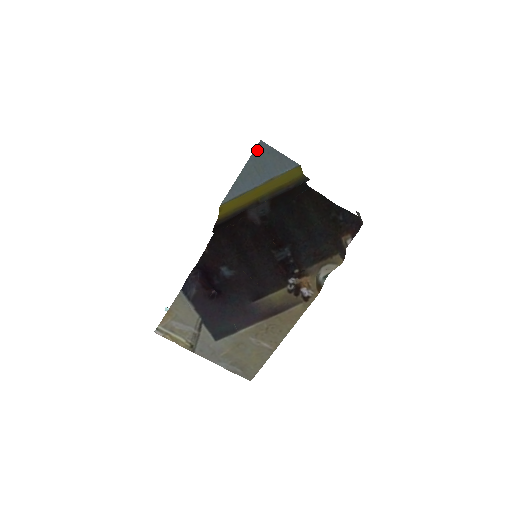
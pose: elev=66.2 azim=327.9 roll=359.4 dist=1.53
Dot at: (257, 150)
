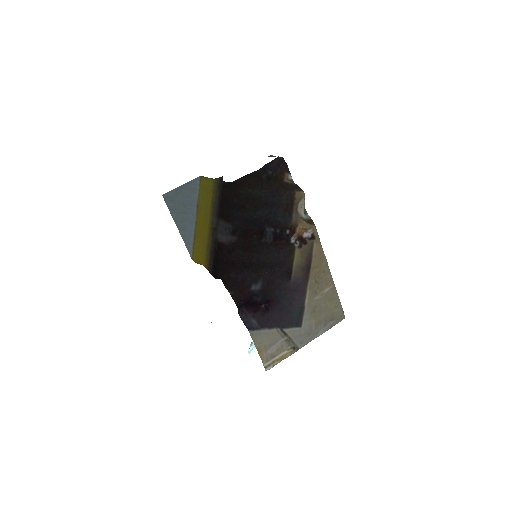
Dot at: (168, 203)
